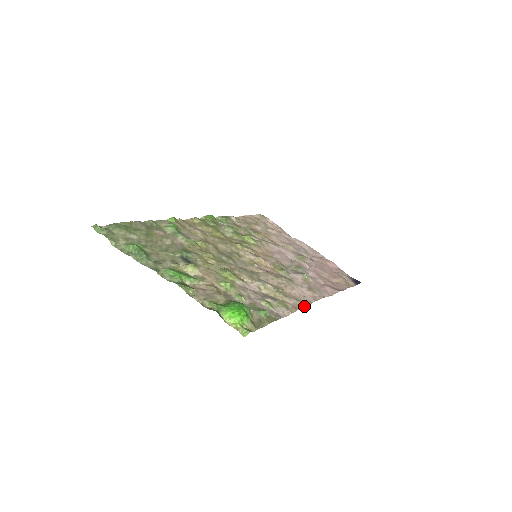
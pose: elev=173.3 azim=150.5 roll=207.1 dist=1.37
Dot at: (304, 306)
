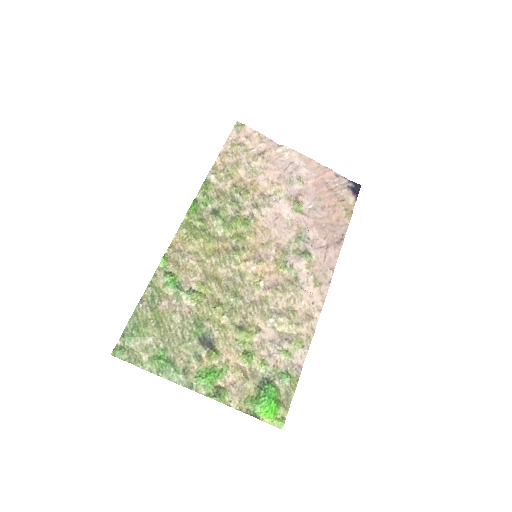
Dot at: (315, 324)
